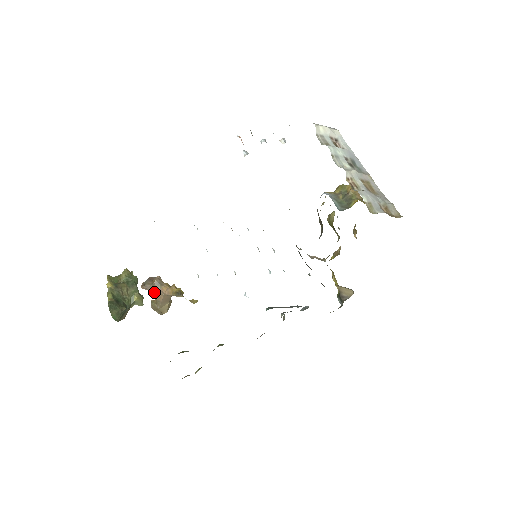
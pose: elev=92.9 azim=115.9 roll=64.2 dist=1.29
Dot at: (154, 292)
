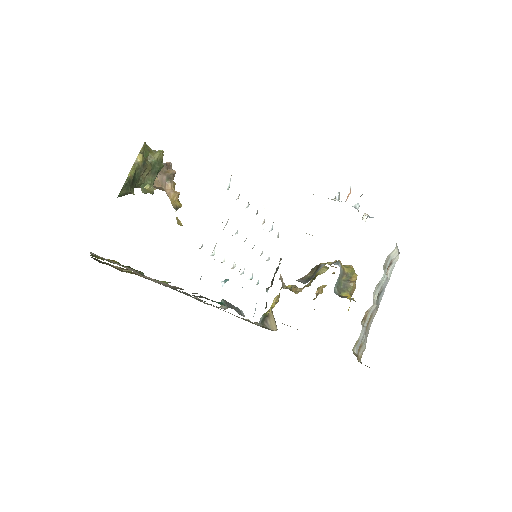
Dot at: (159, 176)
